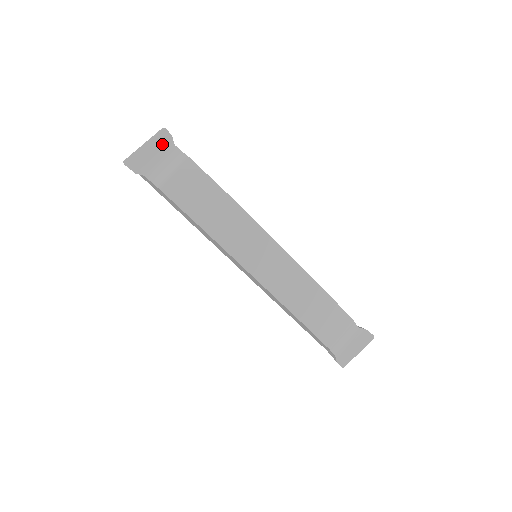
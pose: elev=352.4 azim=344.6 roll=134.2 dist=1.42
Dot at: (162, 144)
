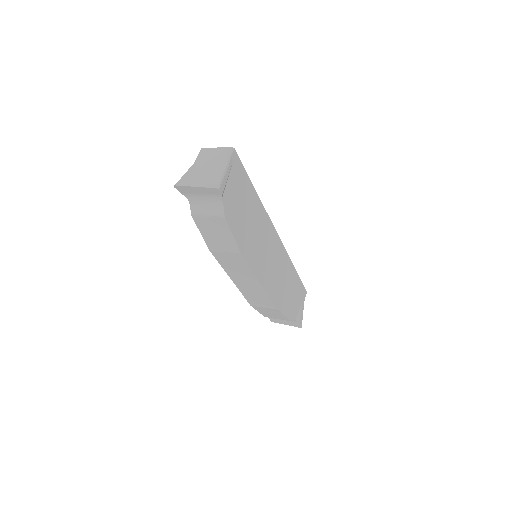
Dot at: (211, 193)
